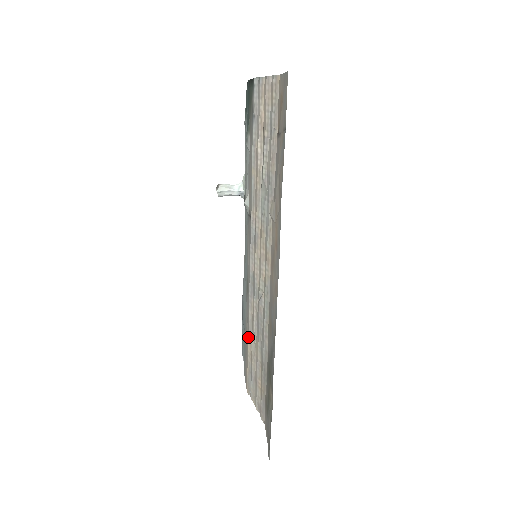
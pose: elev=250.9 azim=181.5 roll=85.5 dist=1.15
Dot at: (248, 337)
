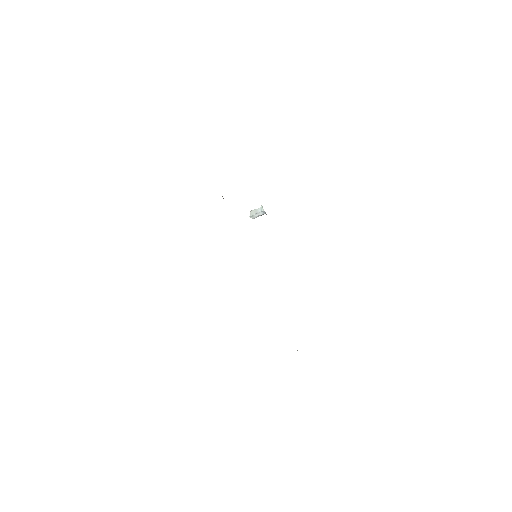
Dot at: occluded
